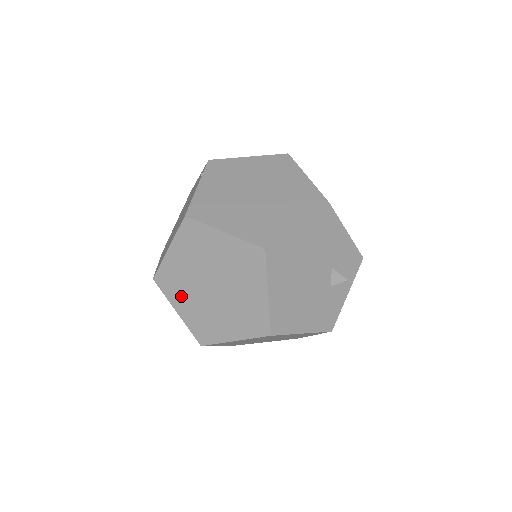
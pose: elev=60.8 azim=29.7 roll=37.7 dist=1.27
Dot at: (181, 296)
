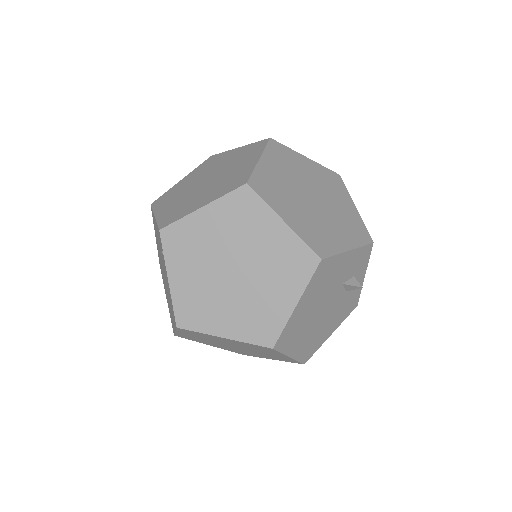
Dot at: (208, 343)
